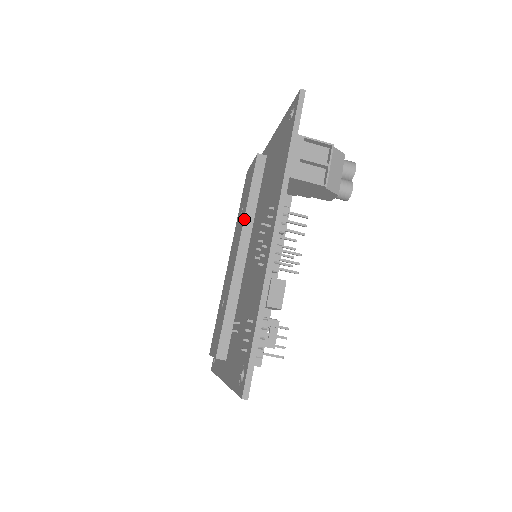
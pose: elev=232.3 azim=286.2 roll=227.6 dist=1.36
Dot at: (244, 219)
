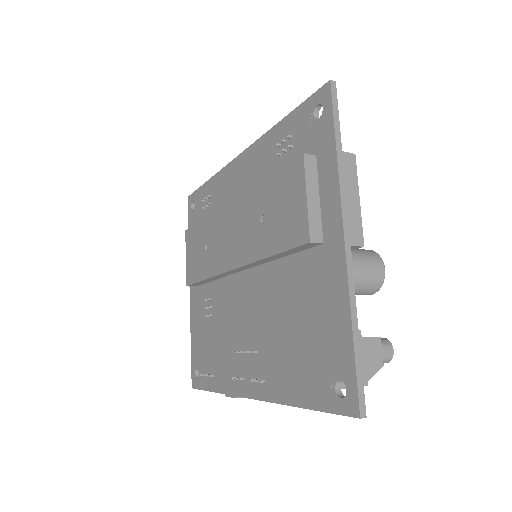
Dot at: (253, 263)
